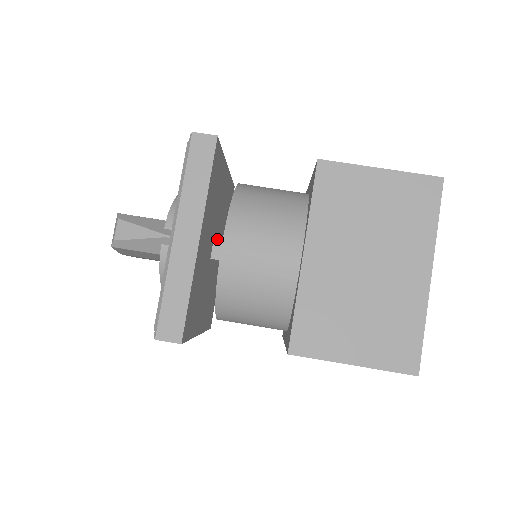
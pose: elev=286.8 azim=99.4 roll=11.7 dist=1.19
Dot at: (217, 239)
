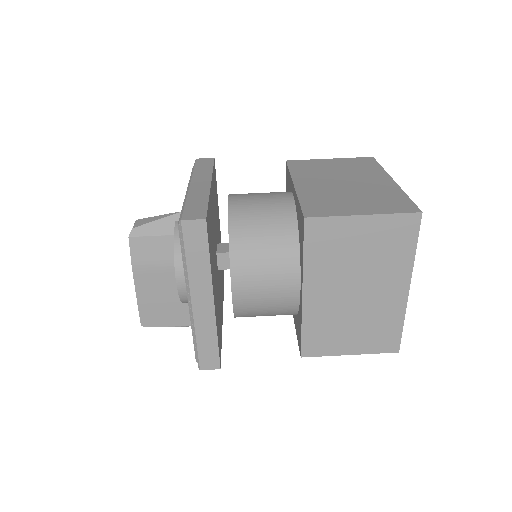
Dot at: (220, 244)
